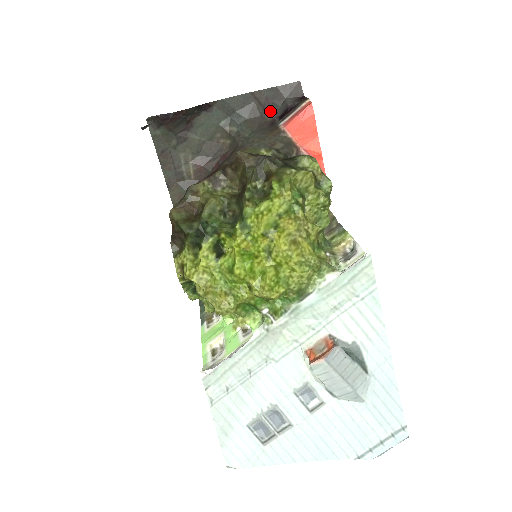
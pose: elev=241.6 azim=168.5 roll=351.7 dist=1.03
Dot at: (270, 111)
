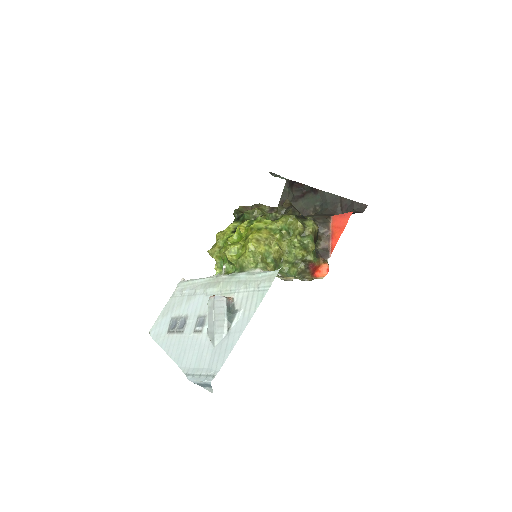
Dot at: occluded
